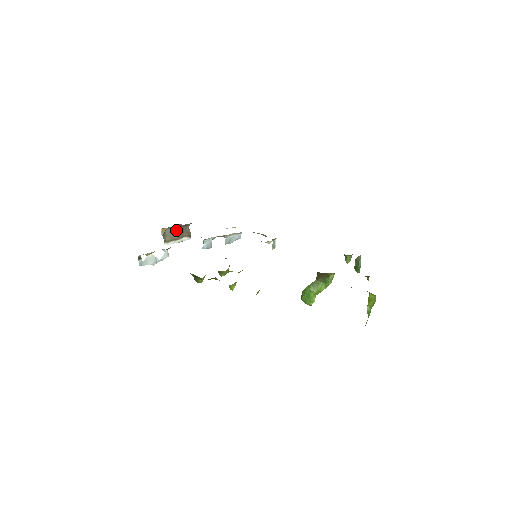
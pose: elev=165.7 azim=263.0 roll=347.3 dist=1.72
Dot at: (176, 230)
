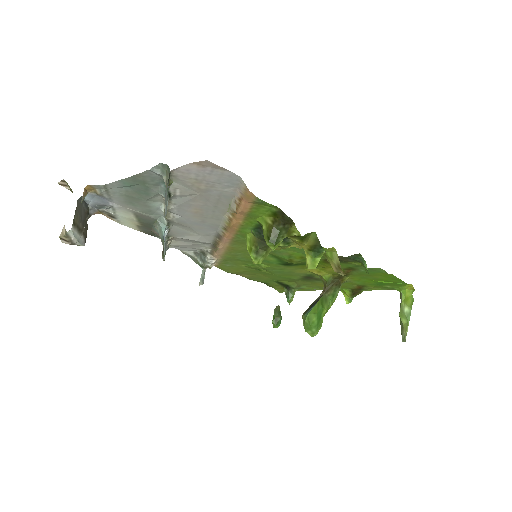
Dot at: (82, 212)
